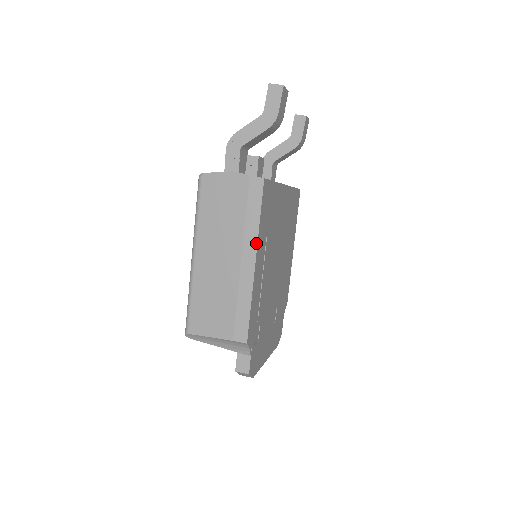
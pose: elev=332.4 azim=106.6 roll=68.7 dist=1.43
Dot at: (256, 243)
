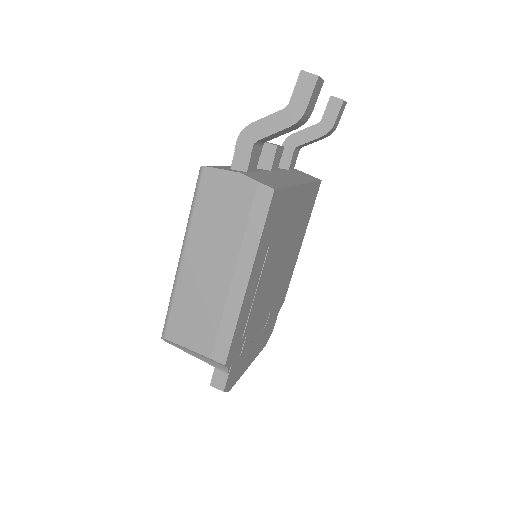
Dot at: (253, 261)
